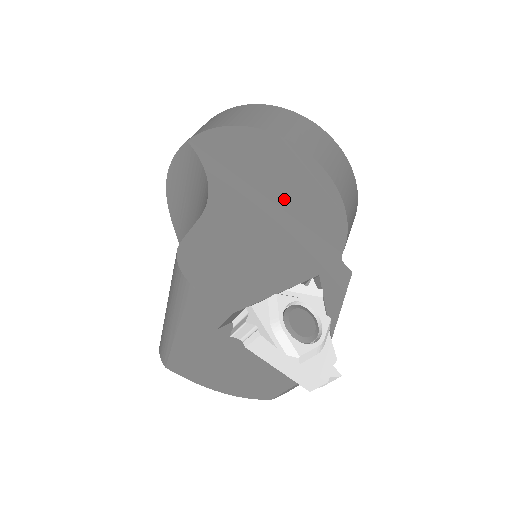
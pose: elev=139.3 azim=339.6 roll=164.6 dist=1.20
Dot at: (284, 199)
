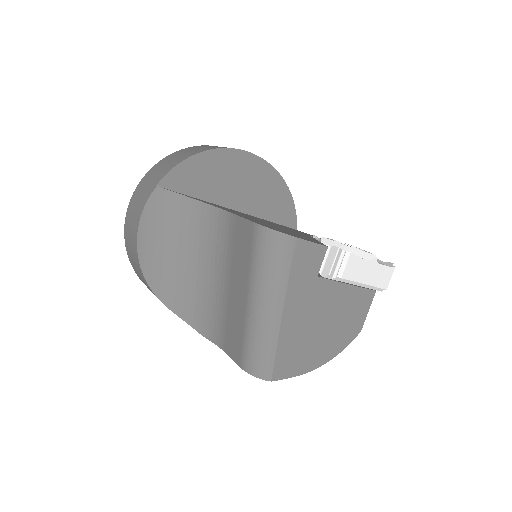
Dot at: (247, 204)
